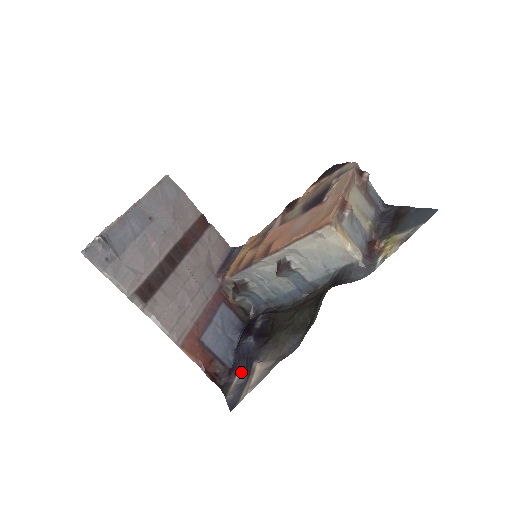
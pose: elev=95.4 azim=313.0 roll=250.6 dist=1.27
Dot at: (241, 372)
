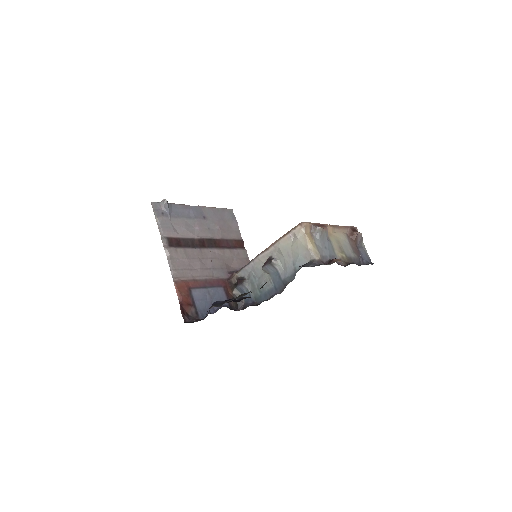
Dot at: occluded
